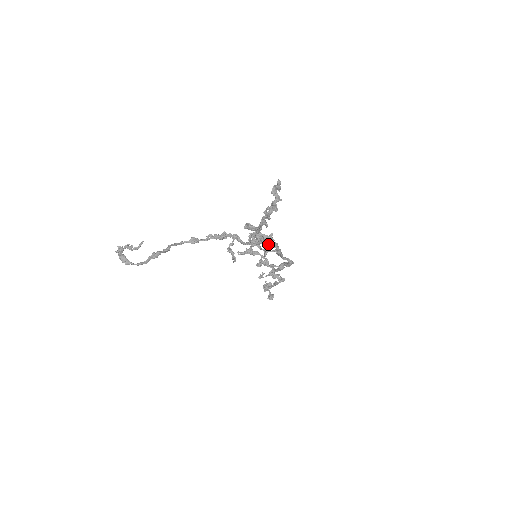
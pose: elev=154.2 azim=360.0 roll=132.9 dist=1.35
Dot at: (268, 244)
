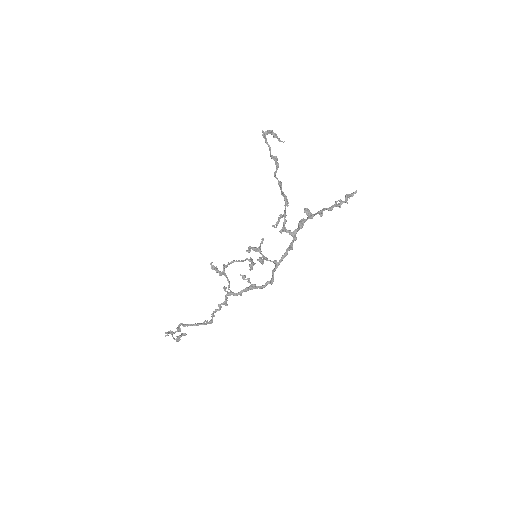
Dot at: (296, 238)
